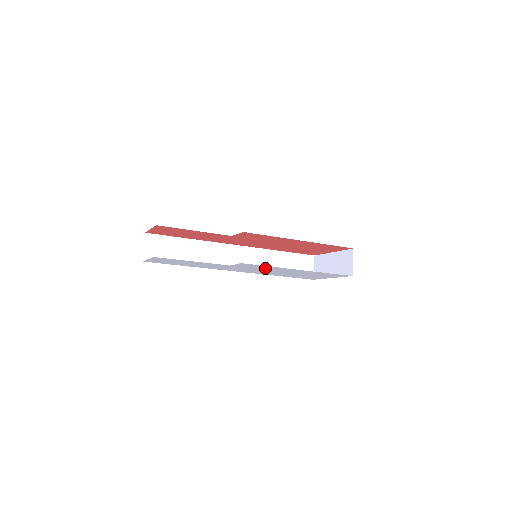
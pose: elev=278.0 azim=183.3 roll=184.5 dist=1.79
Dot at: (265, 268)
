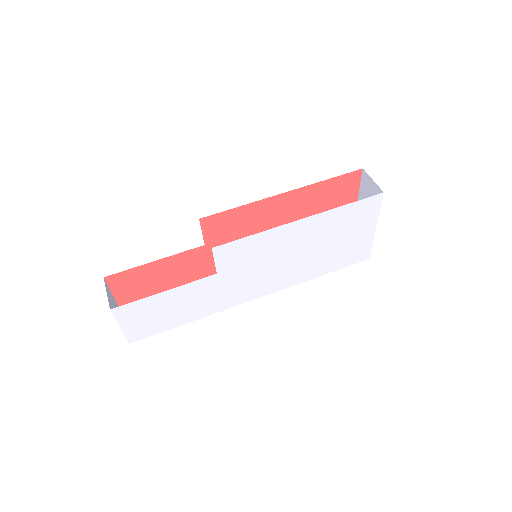
Dot at: (262, 250)
